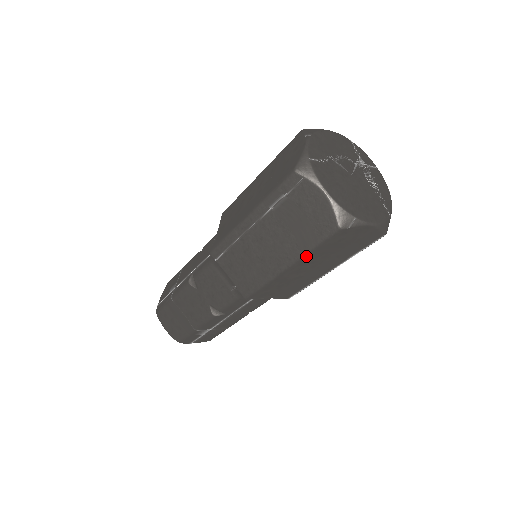
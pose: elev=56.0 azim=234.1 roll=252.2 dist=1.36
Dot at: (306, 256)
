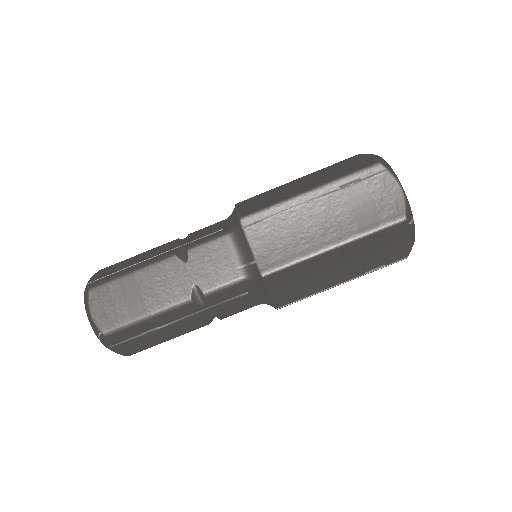
Dot at: (359, 240)
